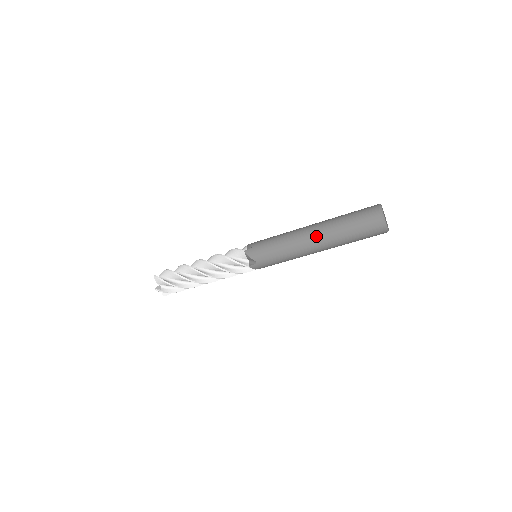
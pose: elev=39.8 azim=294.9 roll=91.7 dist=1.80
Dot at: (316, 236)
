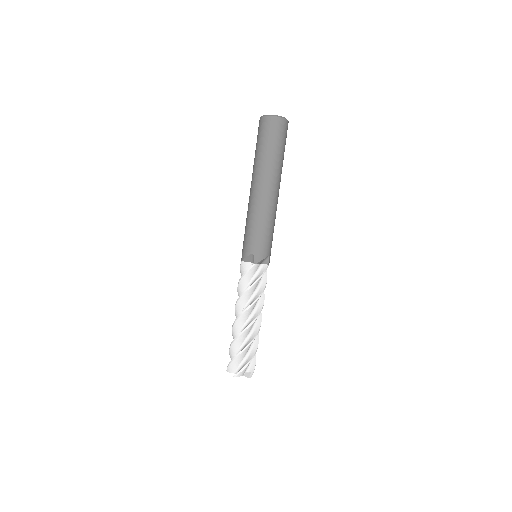
Dot at: (255, 183)
